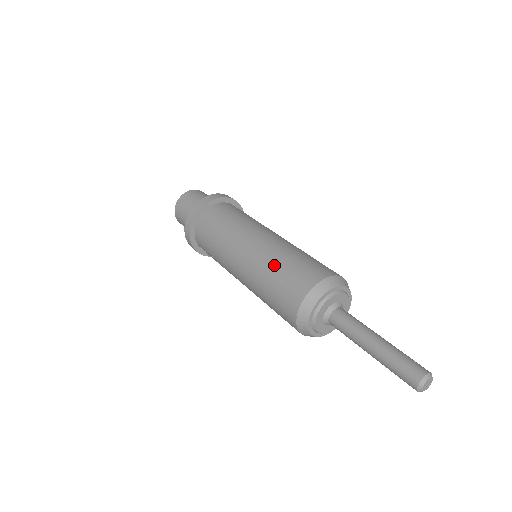
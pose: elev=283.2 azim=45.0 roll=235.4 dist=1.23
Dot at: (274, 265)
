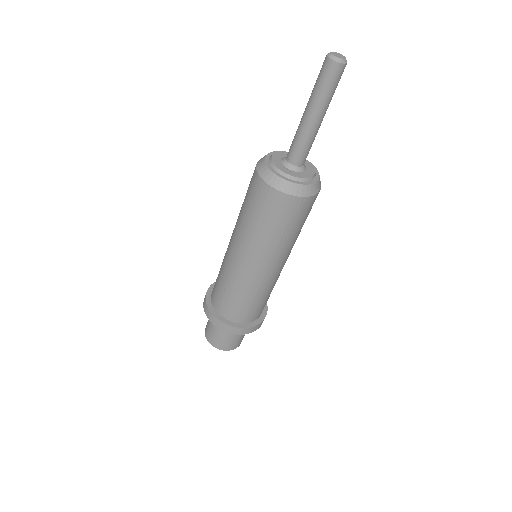
Dot at: occluded
